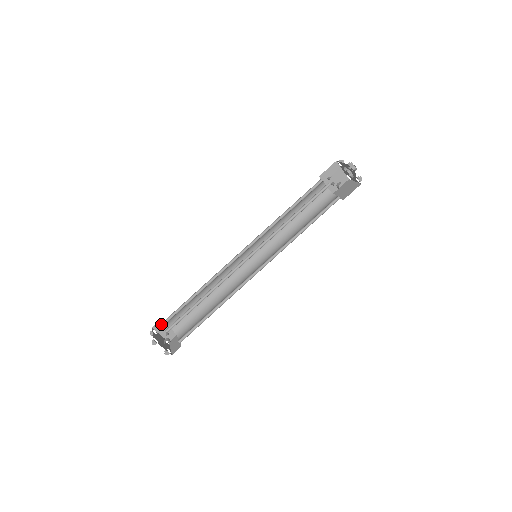
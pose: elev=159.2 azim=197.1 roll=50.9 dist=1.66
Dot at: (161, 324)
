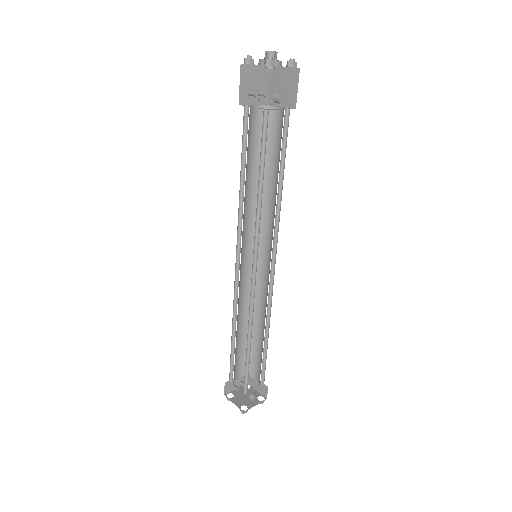
Dot at: (228, 384)
